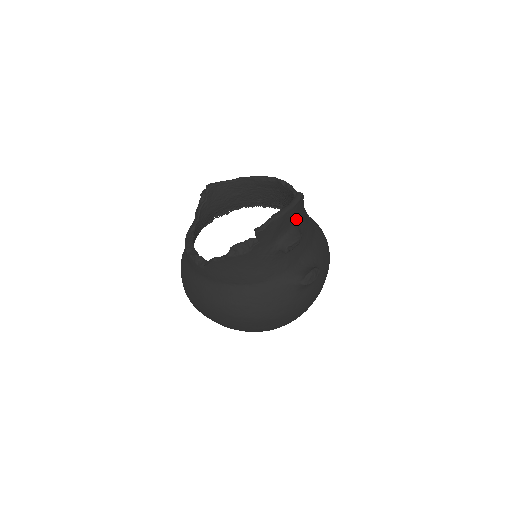
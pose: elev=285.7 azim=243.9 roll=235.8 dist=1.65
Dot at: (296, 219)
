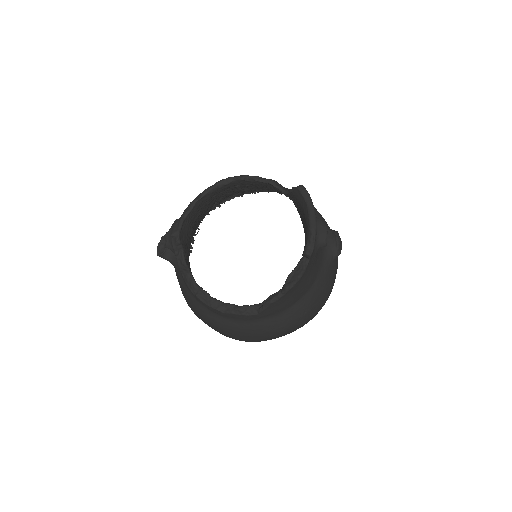
Dot at: occluded
